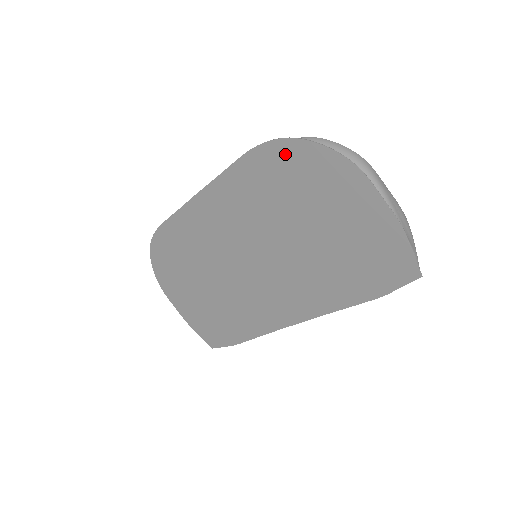
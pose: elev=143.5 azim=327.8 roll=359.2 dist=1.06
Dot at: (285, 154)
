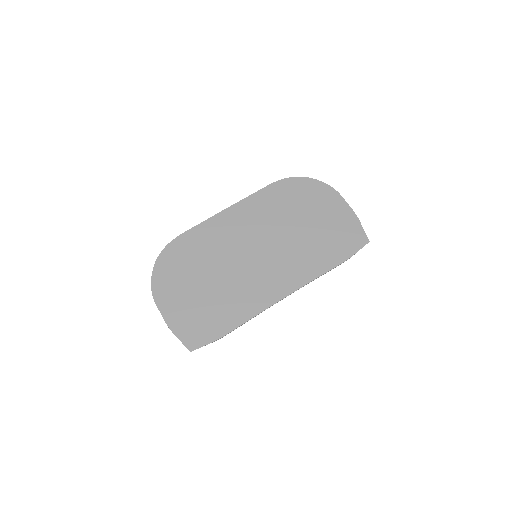
Dot at: (296, 184)
